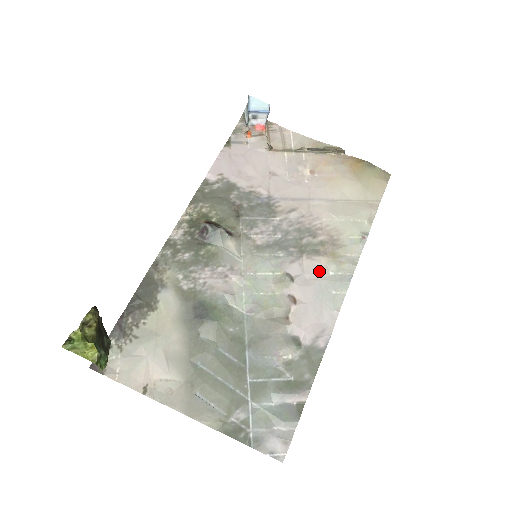
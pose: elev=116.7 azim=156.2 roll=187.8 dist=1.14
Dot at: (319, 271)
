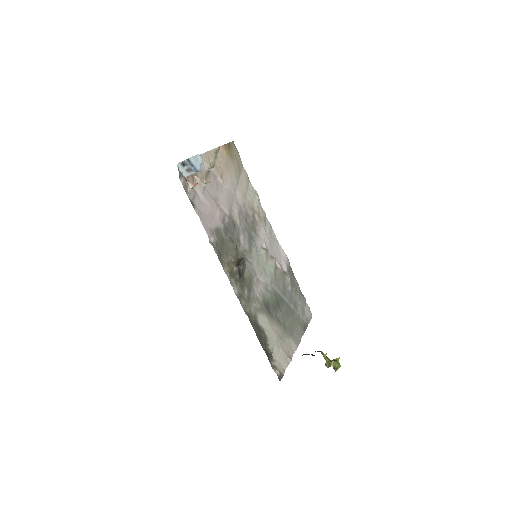
Dot at: (264, 232)
